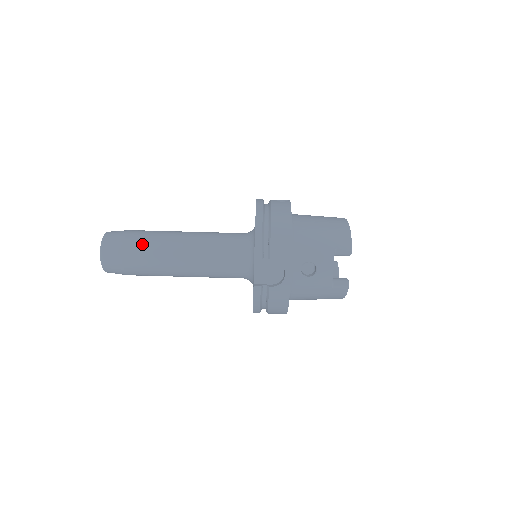
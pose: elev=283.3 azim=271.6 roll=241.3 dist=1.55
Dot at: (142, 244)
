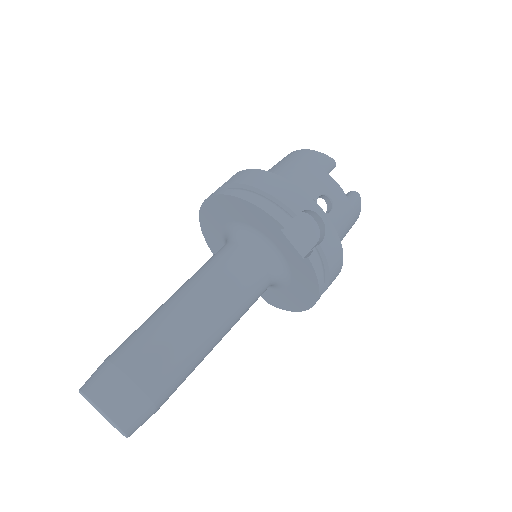
Dot at: (145, 349)
